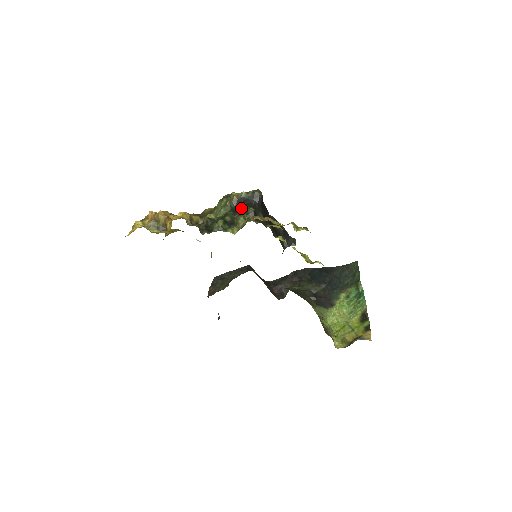
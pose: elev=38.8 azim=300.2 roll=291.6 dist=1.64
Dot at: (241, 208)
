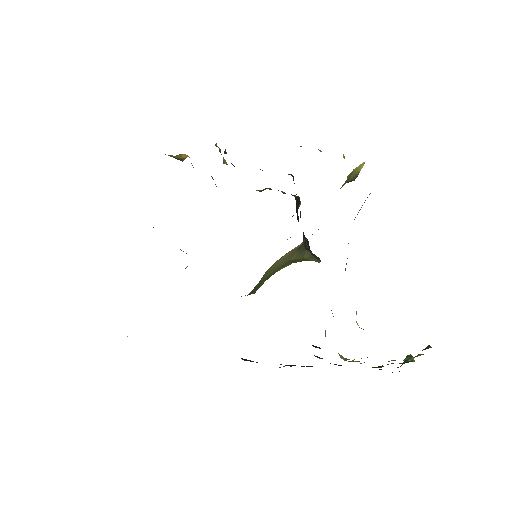
Dot at: occluded
